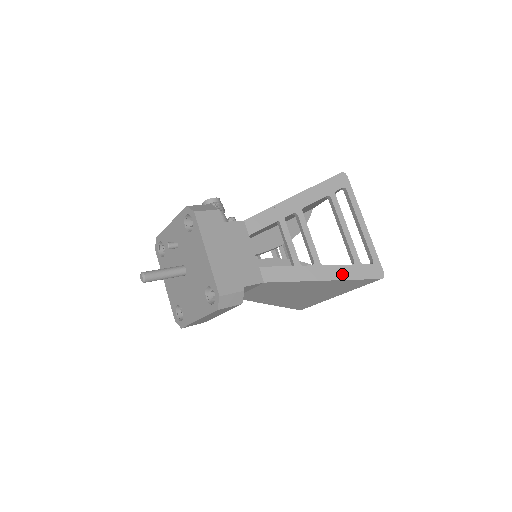
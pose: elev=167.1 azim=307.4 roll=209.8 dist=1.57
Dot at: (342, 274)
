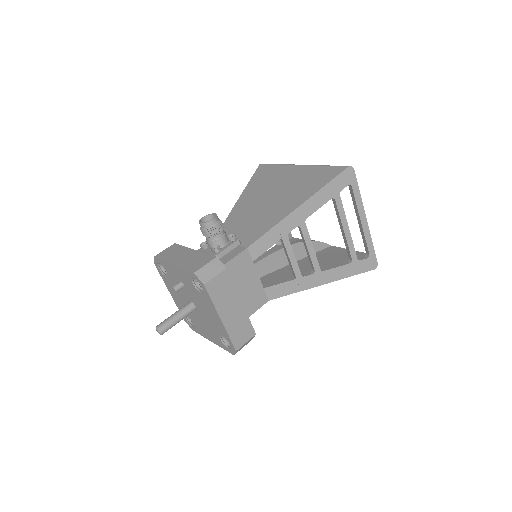
Dot at: (340, 275)
